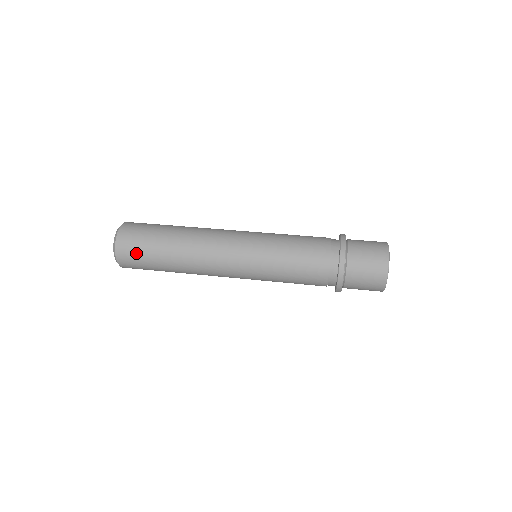
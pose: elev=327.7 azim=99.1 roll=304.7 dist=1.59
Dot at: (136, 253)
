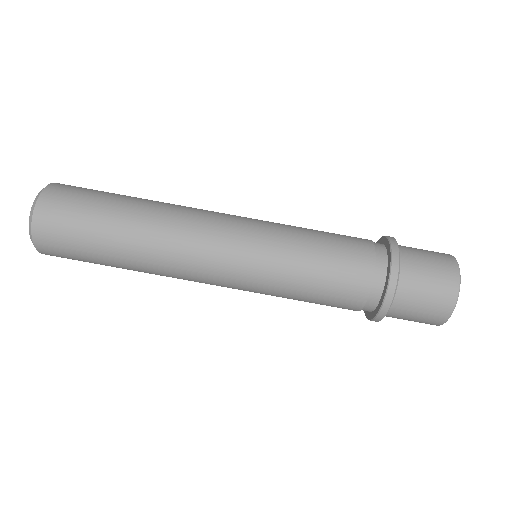
Dot at: (67, 239)
